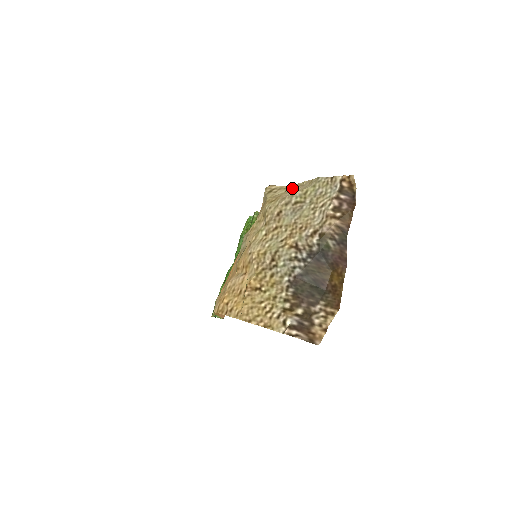
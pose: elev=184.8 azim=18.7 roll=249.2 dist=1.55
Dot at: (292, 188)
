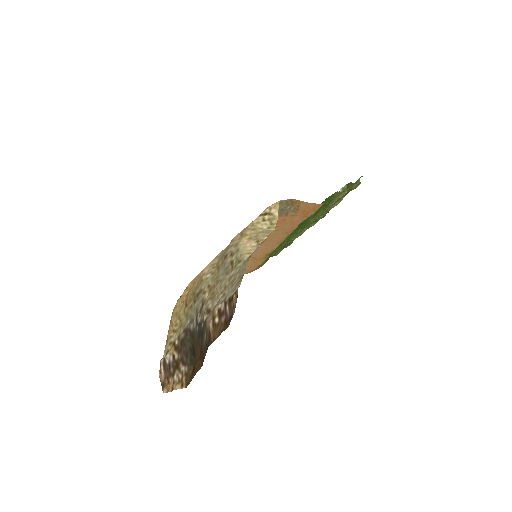
Dot at: (257, 237)
